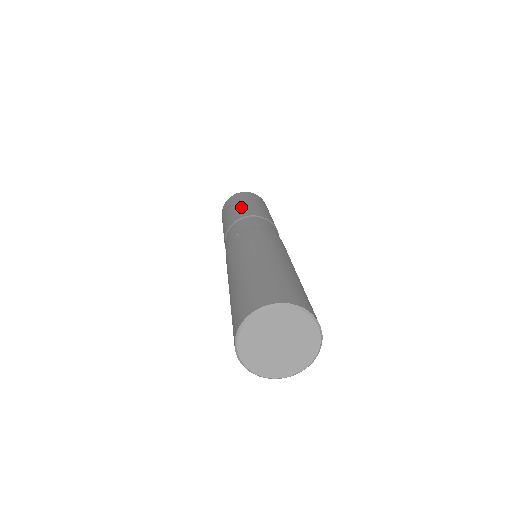
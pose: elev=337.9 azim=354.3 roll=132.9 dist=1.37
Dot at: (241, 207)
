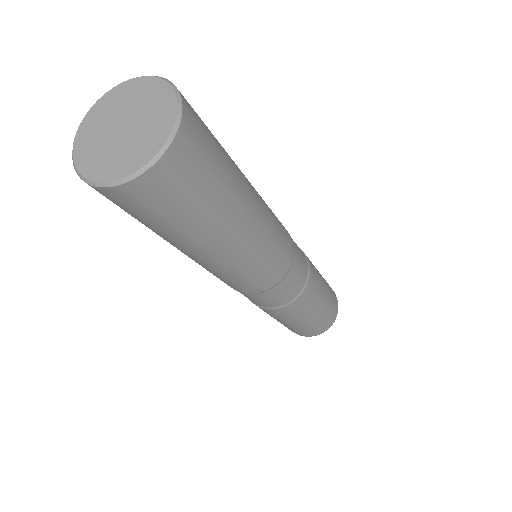
Dot at: occluded
